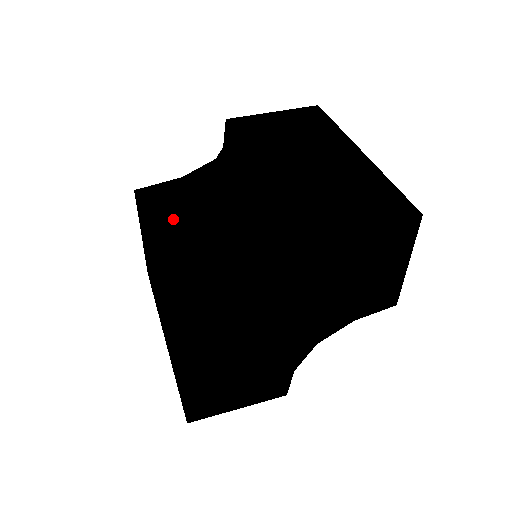
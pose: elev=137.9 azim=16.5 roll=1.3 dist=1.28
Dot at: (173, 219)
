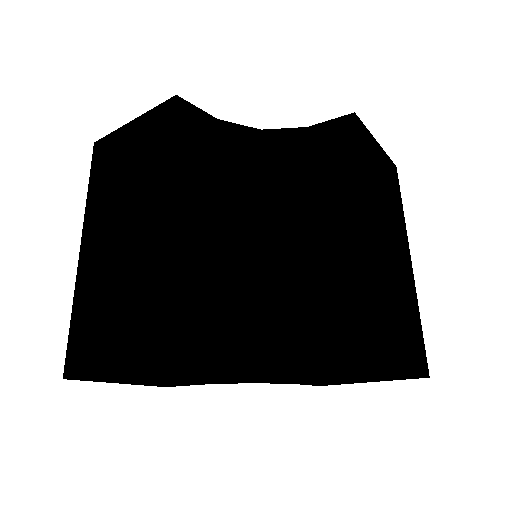
Dot at: (326, 258)
